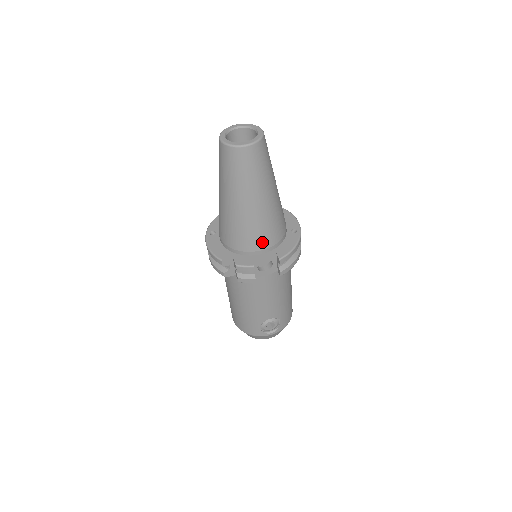
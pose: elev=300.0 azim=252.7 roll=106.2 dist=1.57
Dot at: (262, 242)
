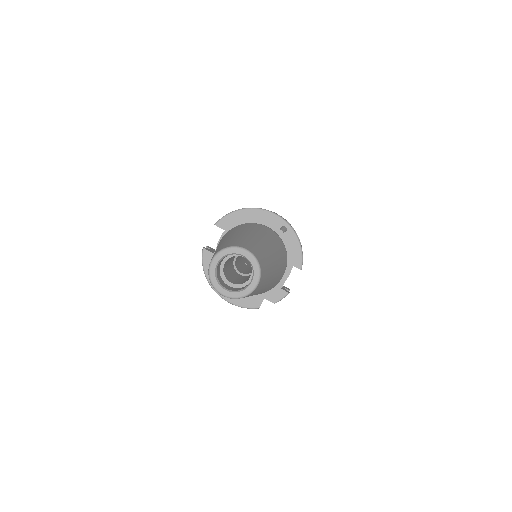
Dot at: (281, 276)
